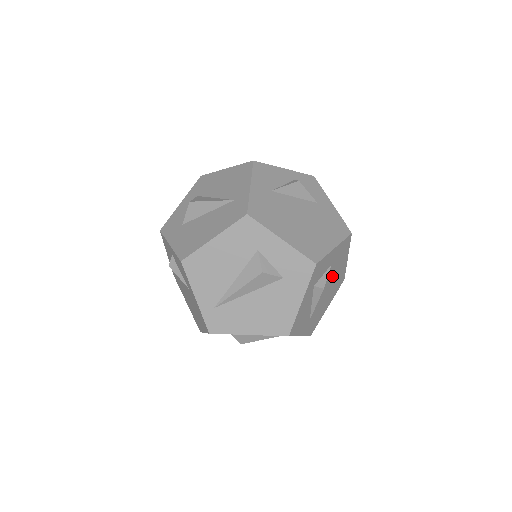
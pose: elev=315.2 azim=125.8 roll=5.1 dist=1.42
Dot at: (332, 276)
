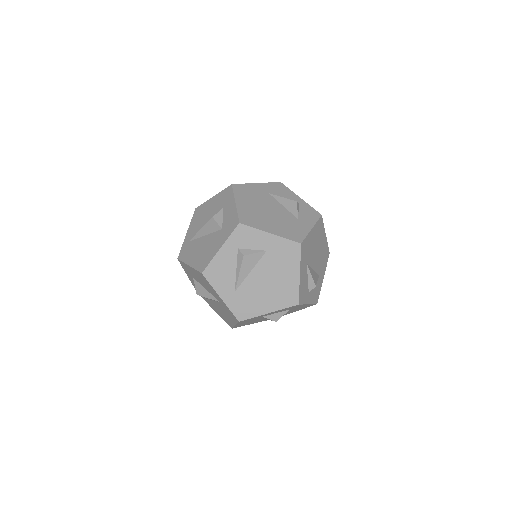
Dot at: (271, 271)
